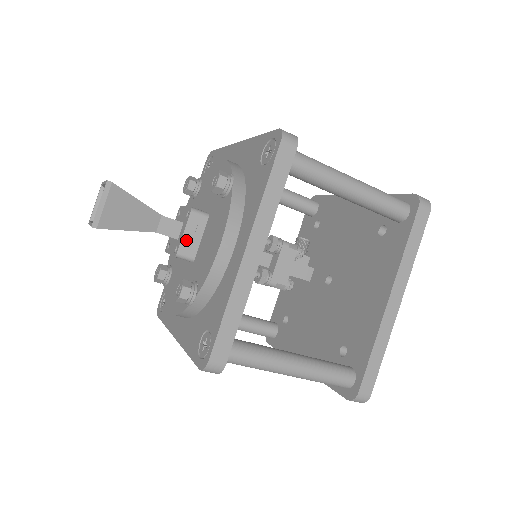
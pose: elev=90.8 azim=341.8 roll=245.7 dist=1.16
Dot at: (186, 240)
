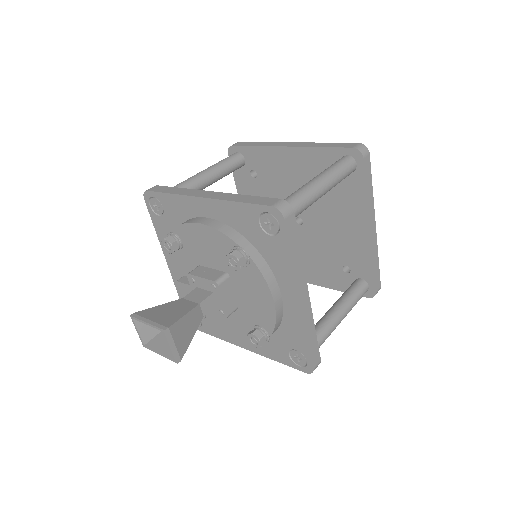
Dot at: (227, 304)
